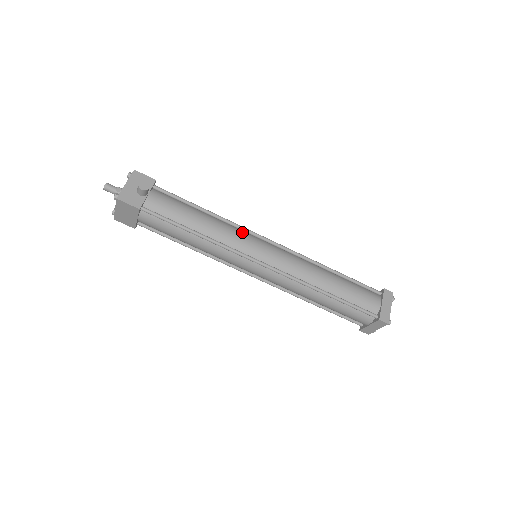
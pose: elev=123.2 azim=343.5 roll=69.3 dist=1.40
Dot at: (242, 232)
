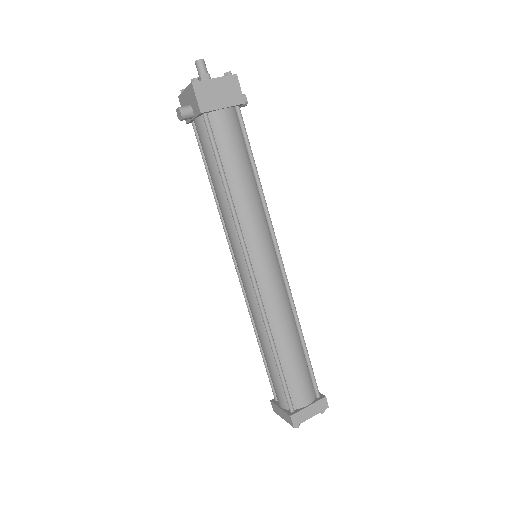
Dot at: occluded
